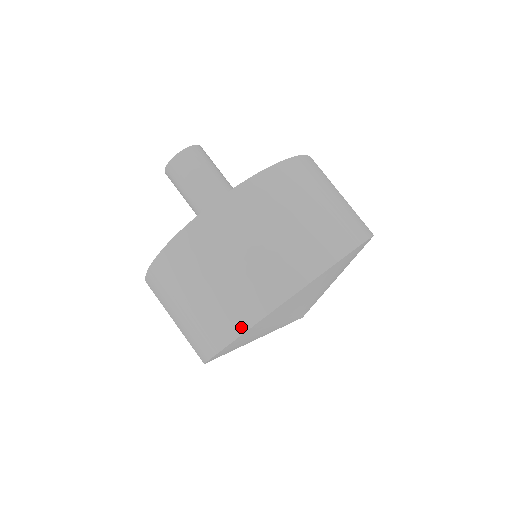
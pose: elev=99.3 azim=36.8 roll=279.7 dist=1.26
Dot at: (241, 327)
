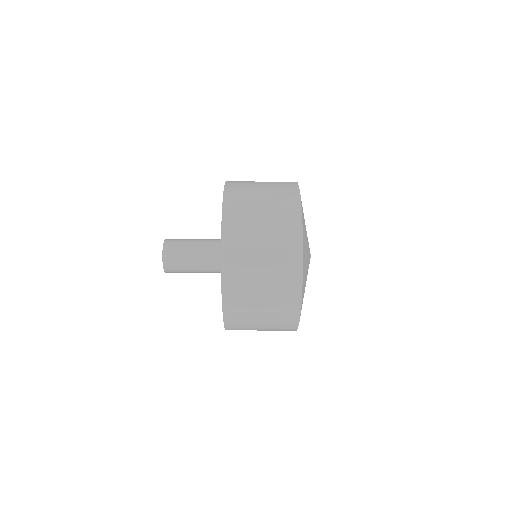
Dot at: (298, 276)
